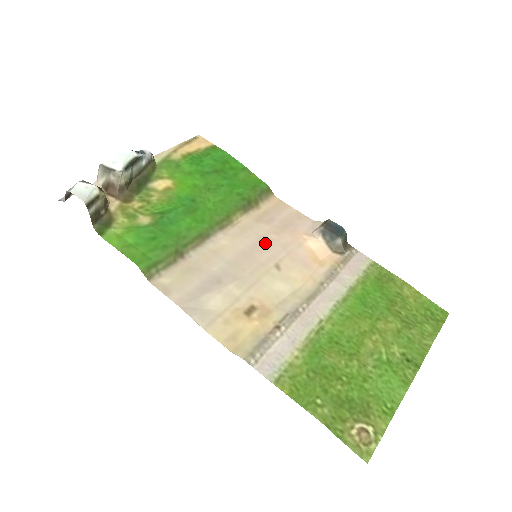
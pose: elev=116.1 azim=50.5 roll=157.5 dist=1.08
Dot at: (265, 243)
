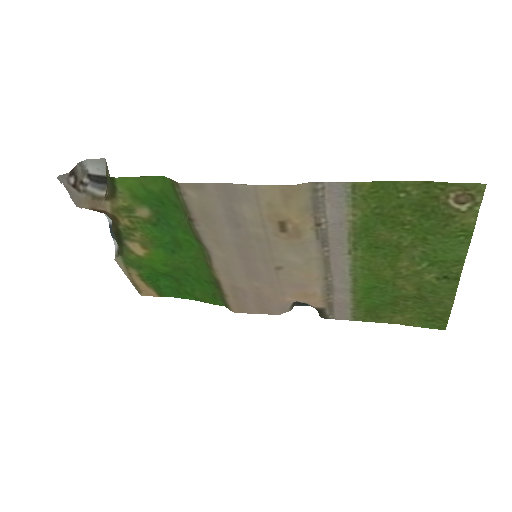
Dot at: (254, 275)
